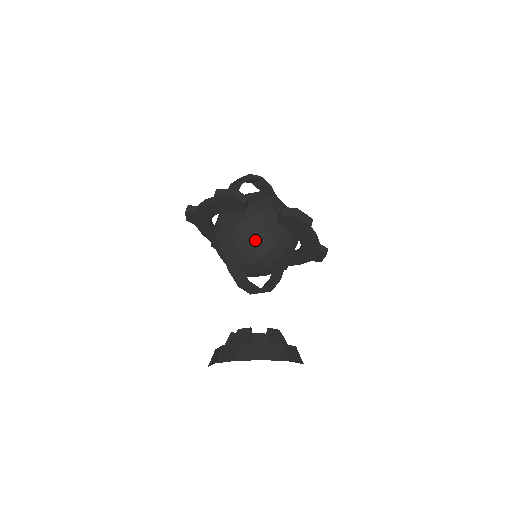
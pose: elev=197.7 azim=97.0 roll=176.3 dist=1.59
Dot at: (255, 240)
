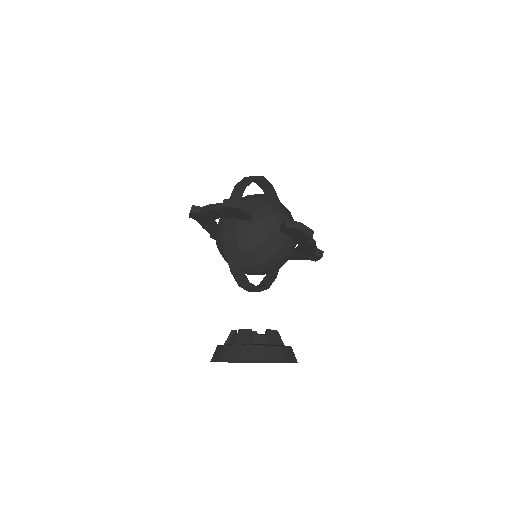
Dot at: (258, 247)
